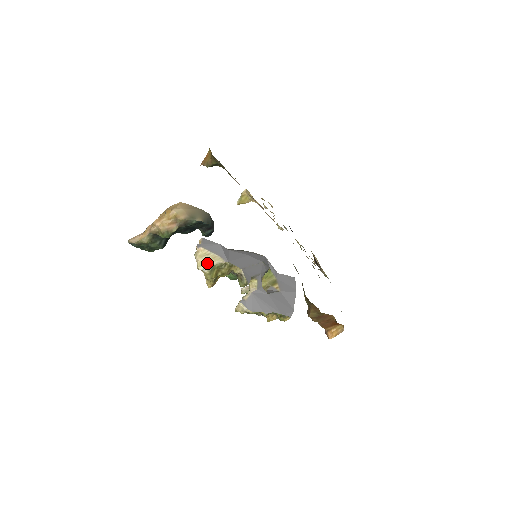
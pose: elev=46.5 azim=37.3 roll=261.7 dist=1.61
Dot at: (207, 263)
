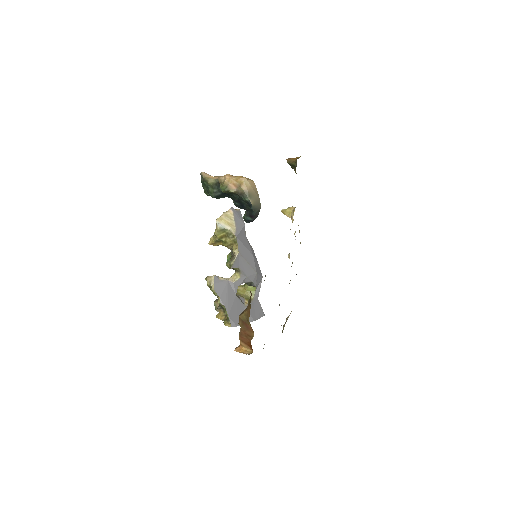
Dot at: (225, 223)
